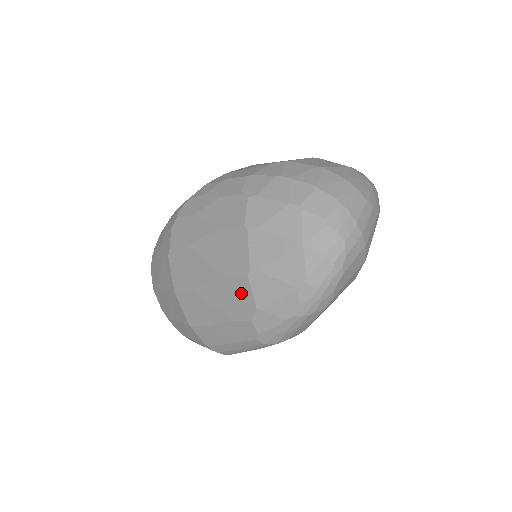
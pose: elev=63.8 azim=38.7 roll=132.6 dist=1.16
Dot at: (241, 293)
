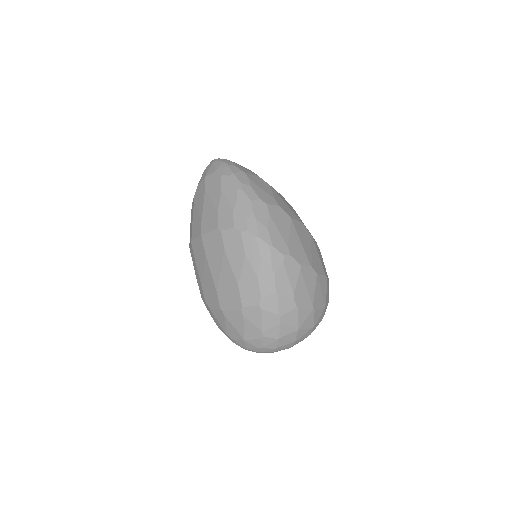
Dot at: (213, 300)
